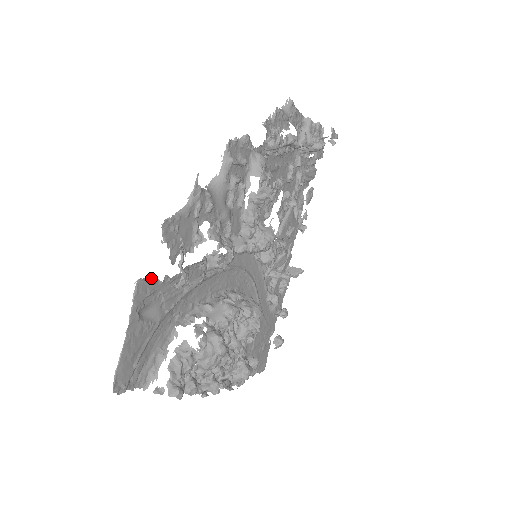
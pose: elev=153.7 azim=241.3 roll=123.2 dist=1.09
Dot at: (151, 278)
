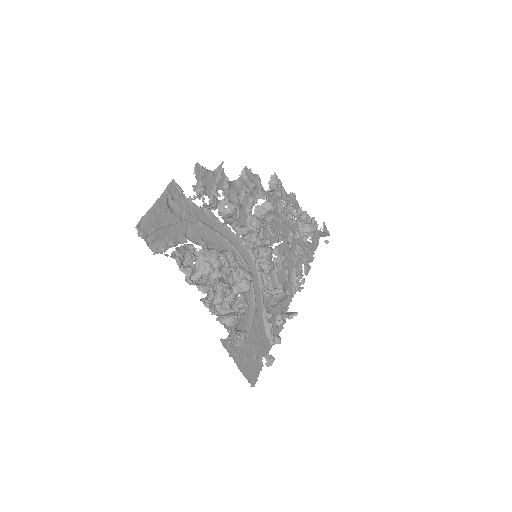
Dot at: (181, 188)
